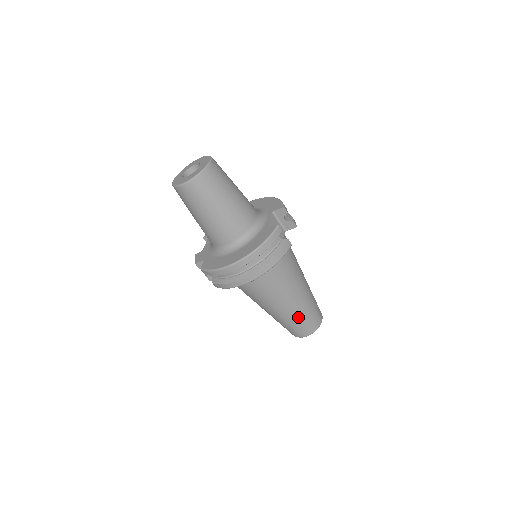
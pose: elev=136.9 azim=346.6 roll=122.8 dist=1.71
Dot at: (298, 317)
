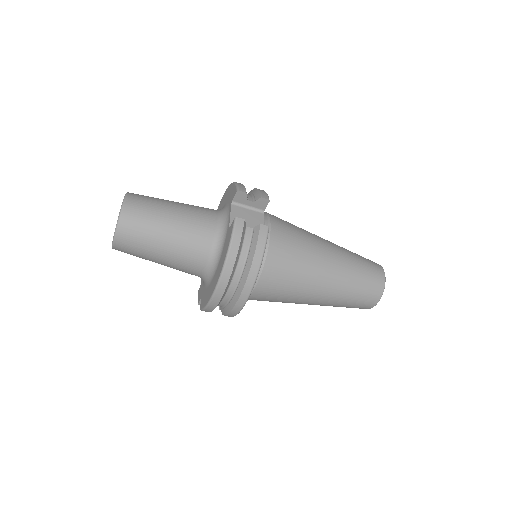
Dot at: (347, 291)
